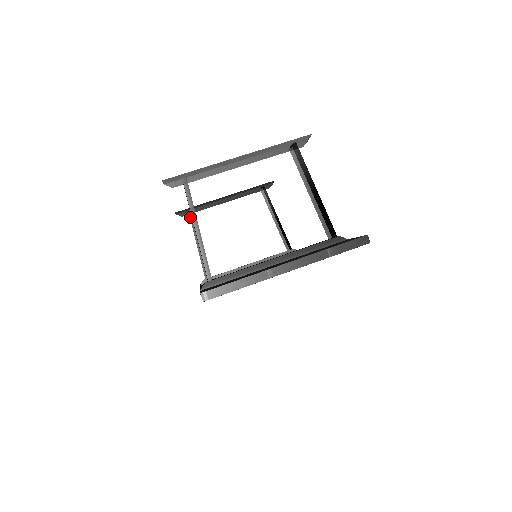
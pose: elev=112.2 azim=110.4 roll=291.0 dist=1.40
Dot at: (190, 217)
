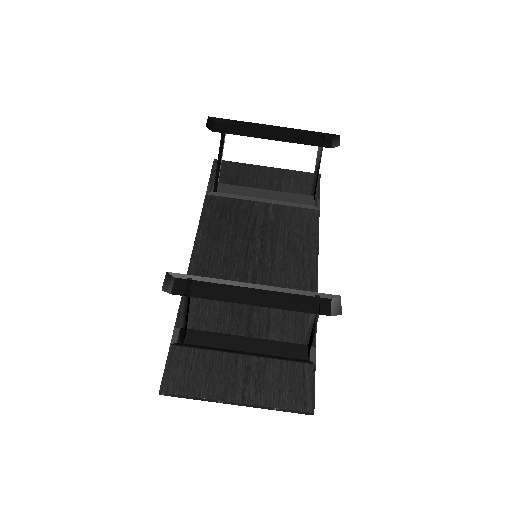
Dot at: (221, 137)
